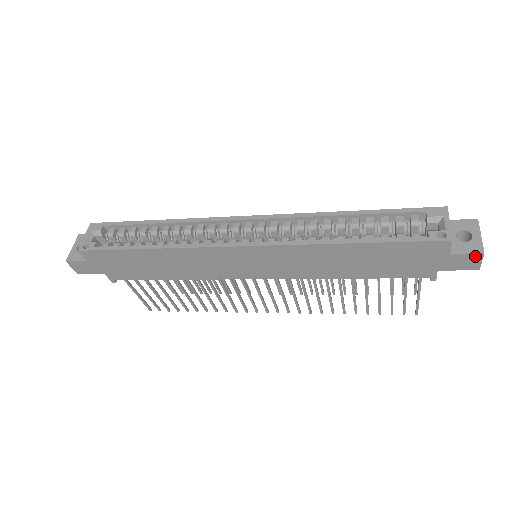
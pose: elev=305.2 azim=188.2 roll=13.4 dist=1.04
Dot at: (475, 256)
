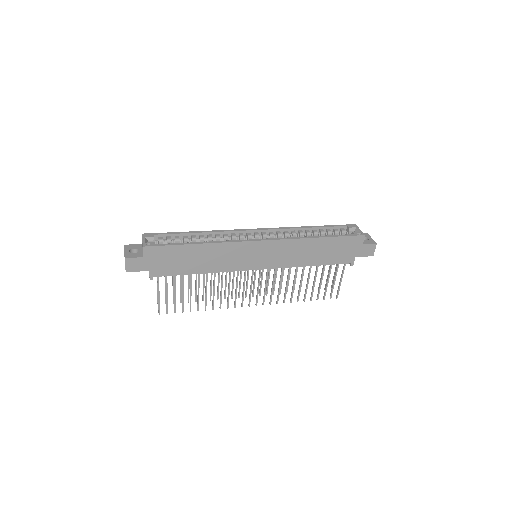
Dot at: (373, 246)
